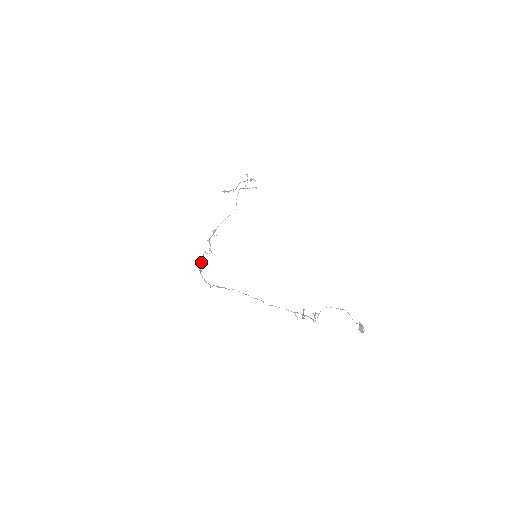
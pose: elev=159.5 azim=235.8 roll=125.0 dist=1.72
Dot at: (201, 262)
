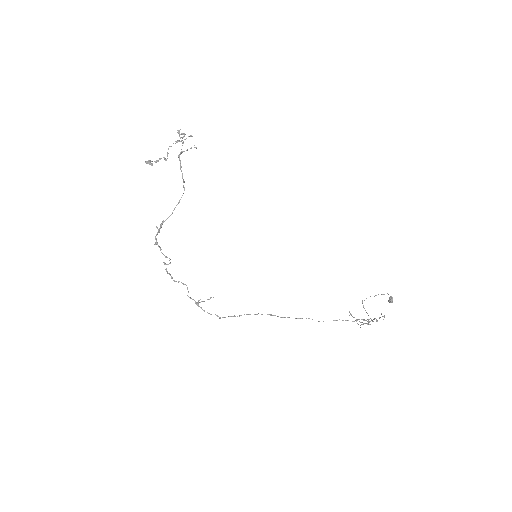
Dot at: (187, 289)
